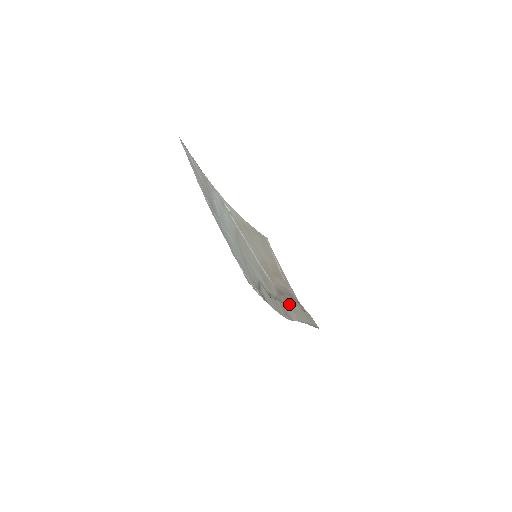
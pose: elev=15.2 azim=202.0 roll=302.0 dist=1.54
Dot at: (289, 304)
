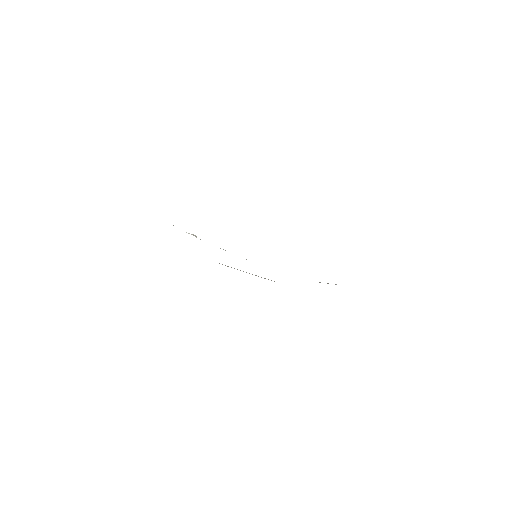
Dot at: occluded
